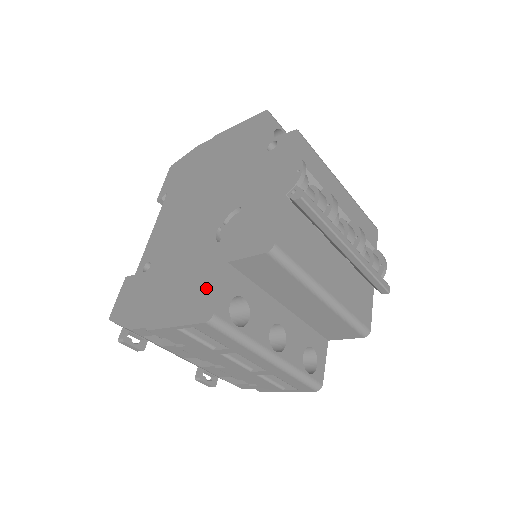
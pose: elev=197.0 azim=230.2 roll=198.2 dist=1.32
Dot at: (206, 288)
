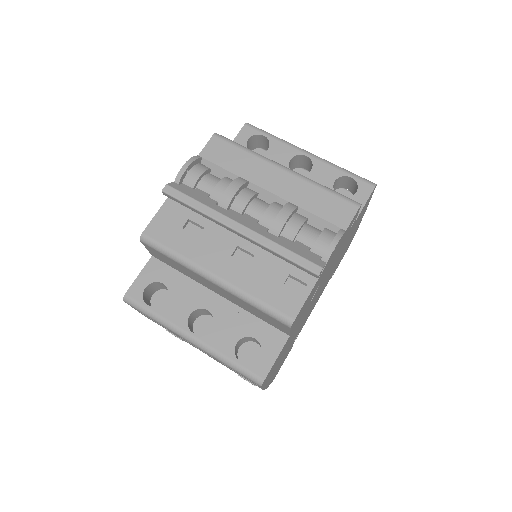
Dot at: occluded
